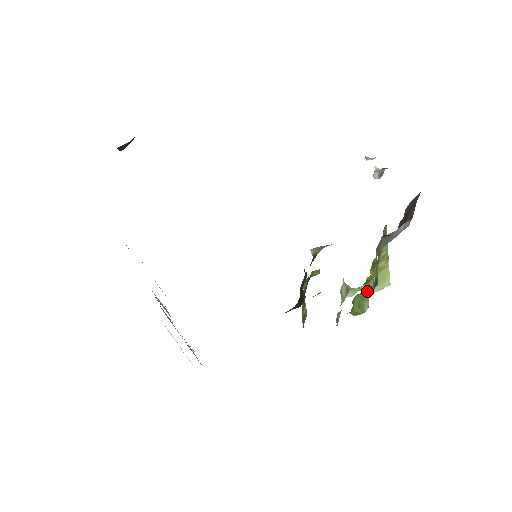
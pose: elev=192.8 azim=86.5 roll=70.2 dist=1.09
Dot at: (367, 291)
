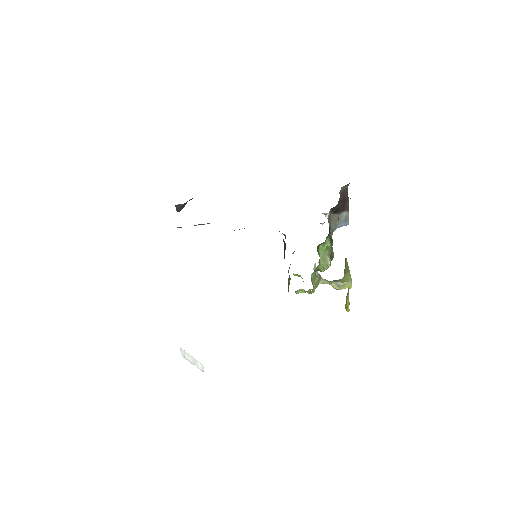
Dot at: (326, 244)
